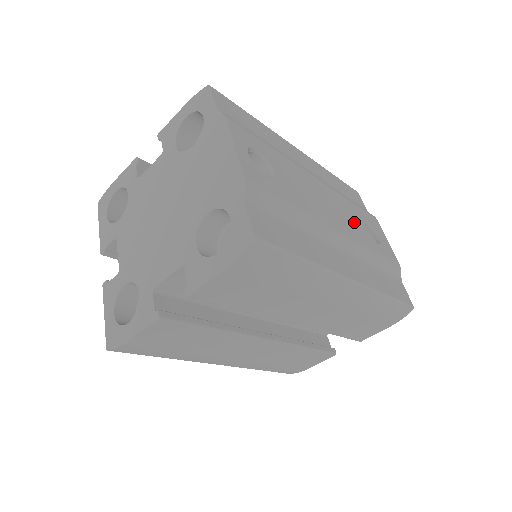
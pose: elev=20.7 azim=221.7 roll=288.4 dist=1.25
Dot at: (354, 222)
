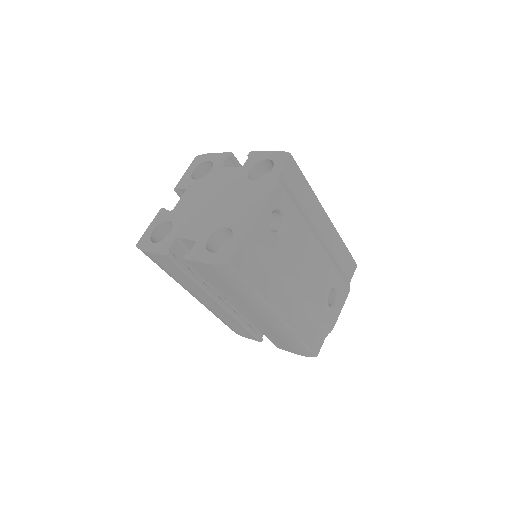
Dot at: (322, 285)
